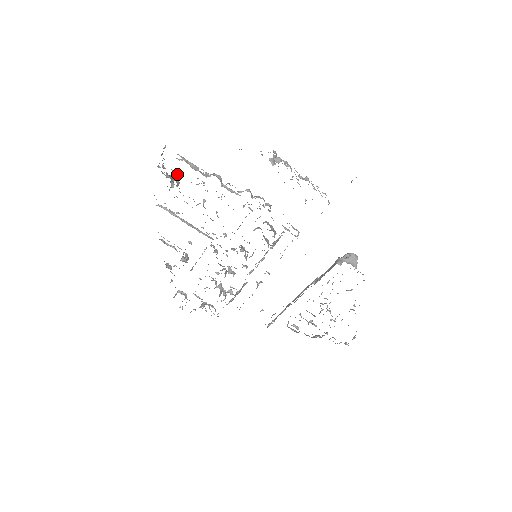
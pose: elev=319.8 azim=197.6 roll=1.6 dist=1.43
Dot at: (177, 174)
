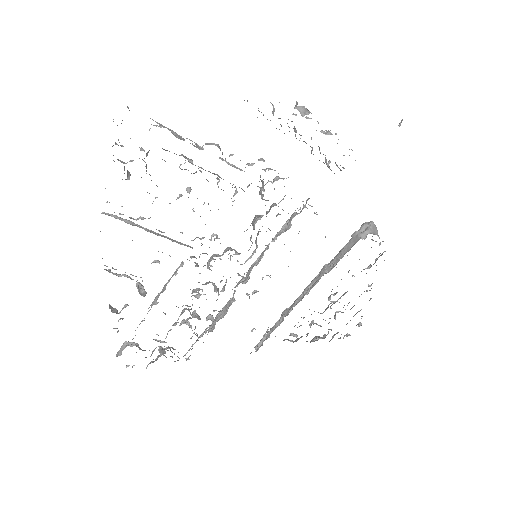
Dot at: (147, 152)
